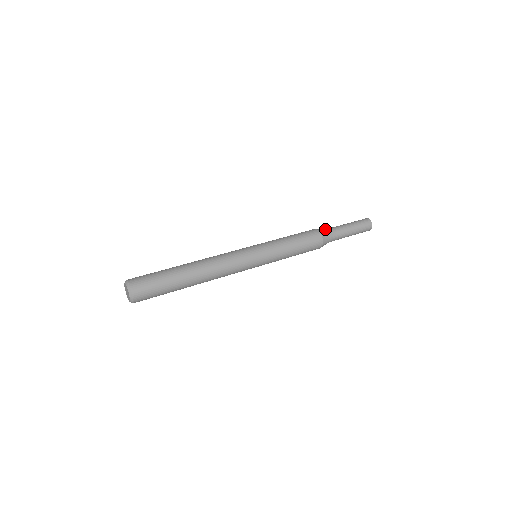
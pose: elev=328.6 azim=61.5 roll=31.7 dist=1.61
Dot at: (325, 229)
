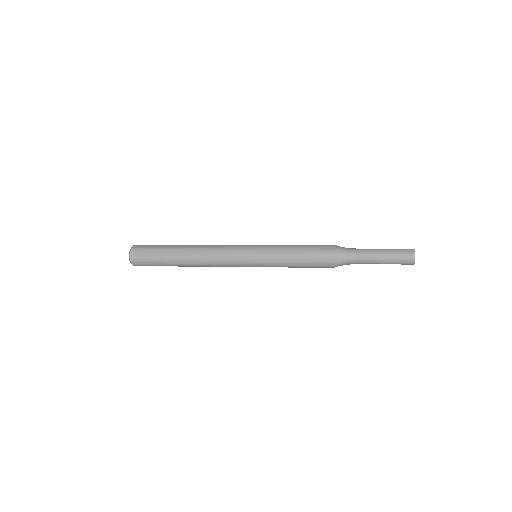
Dot at: (346, 248)
